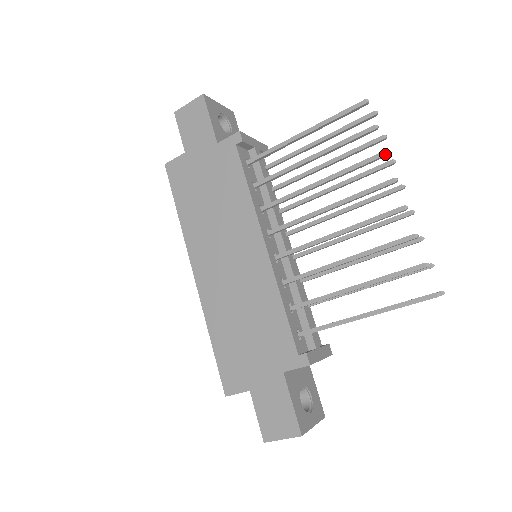
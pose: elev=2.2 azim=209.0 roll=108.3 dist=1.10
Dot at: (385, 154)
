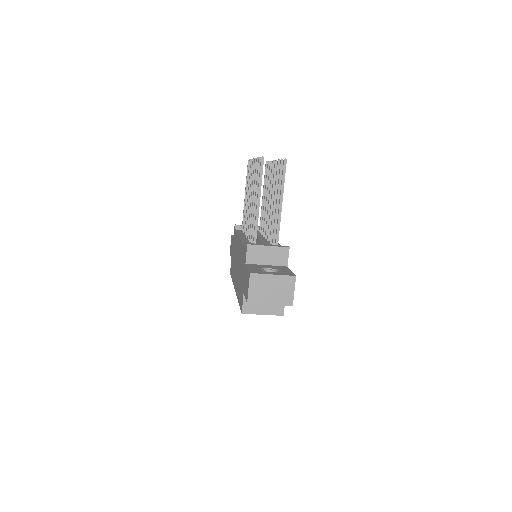
Dot at: (251, 160)
